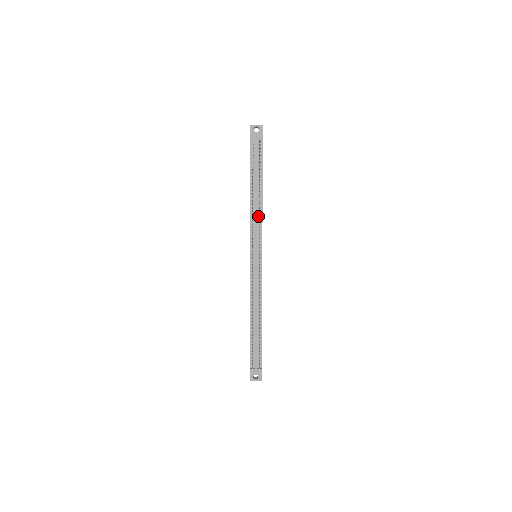
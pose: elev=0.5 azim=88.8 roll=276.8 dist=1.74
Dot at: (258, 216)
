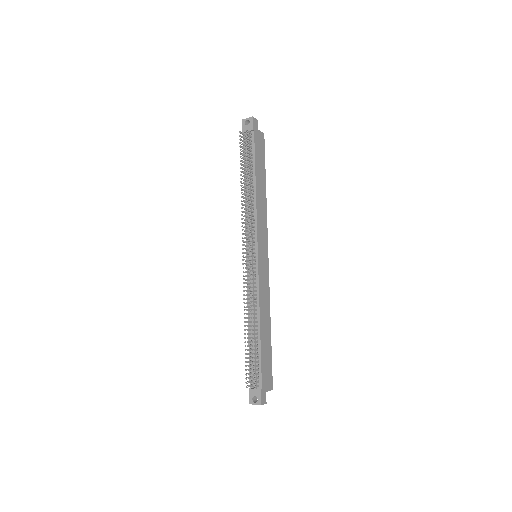
Dot at: (252, 211)
